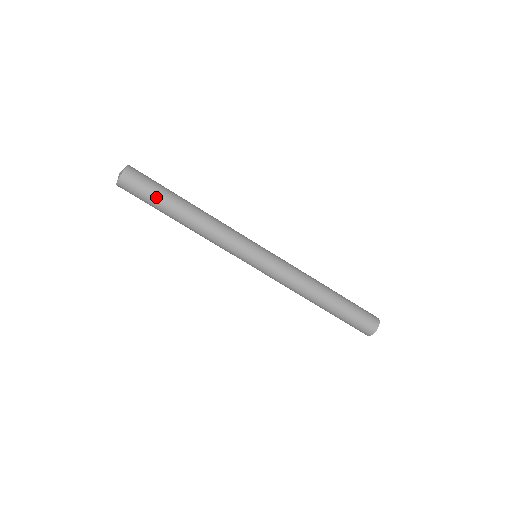
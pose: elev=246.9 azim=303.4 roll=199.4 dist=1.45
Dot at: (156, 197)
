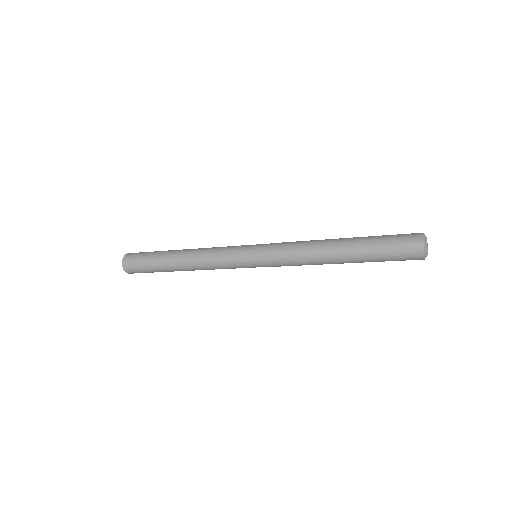
Dot at: occluded
